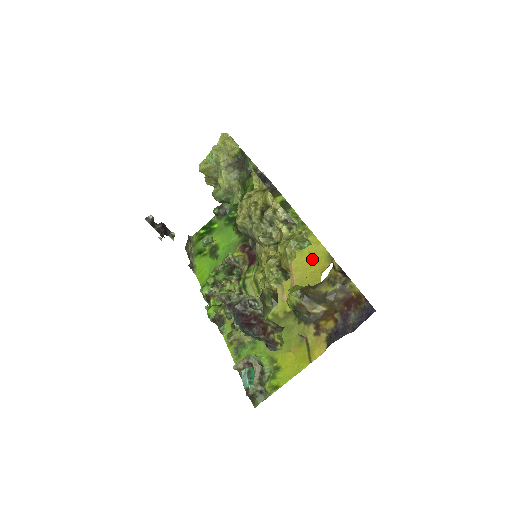
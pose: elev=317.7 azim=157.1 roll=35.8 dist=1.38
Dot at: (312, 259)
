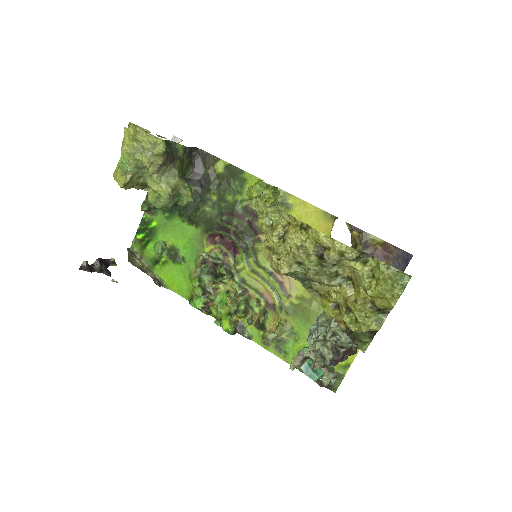
Dot at: (308, 224)
